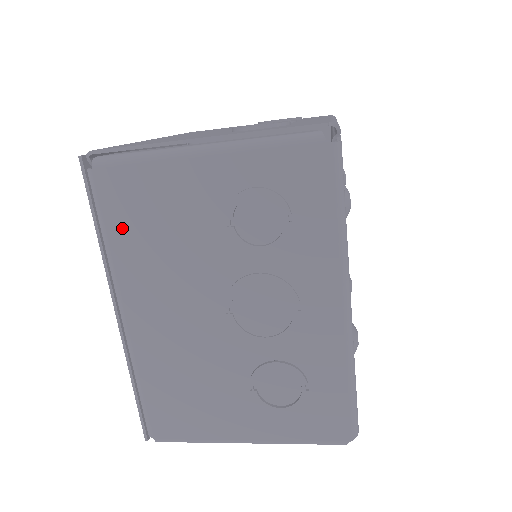
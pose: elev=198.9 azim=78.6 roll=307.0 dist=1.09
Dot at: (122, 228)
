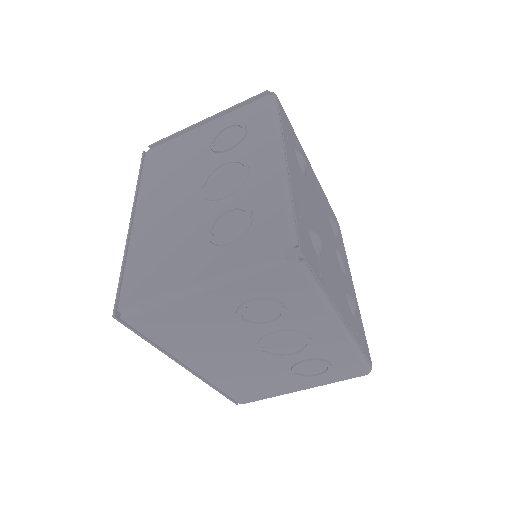
Dot at: (152, 171)
